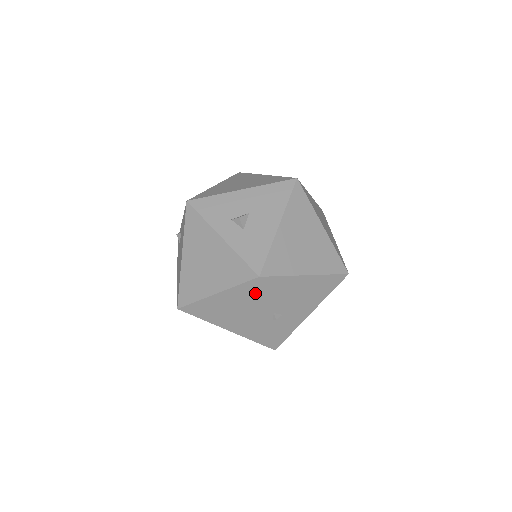
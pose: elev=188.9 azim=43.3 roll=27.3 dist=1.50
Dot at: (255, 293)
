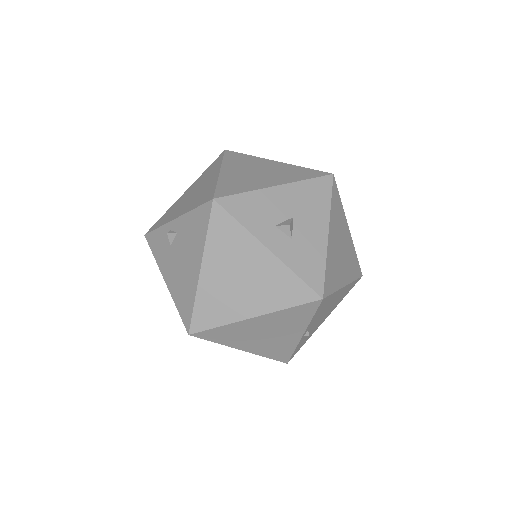
Dot at: (305, 314)
